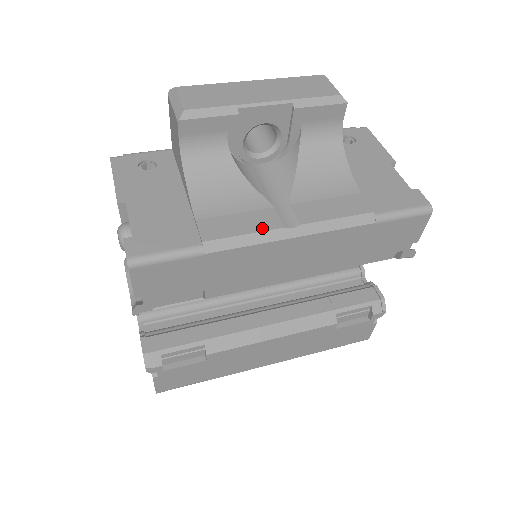
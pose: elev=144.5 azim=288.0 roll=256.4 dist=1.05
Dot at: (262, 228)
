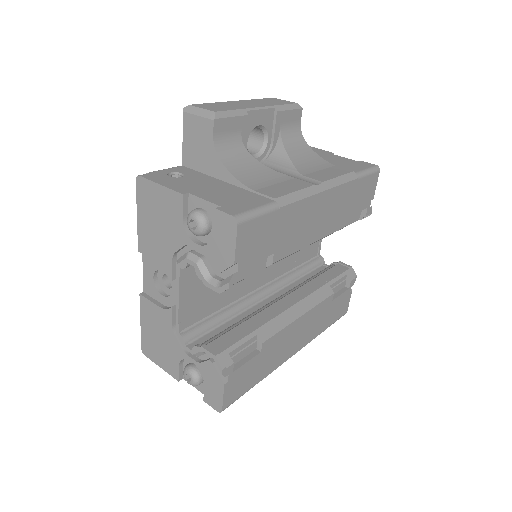
Dot at: (302, 187)
